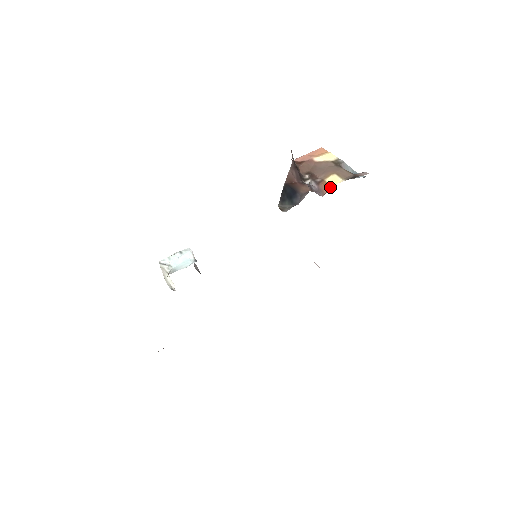
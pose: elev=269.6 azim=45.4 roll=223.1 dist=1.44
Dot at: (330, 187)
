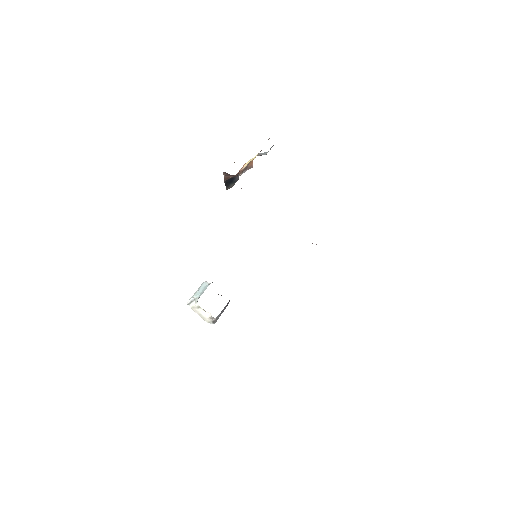
Dot at: occluded
